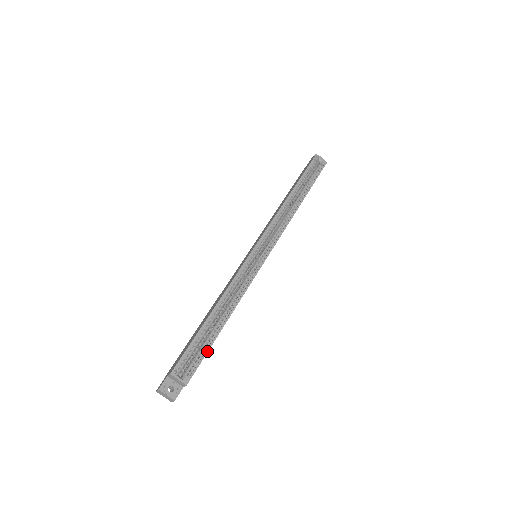
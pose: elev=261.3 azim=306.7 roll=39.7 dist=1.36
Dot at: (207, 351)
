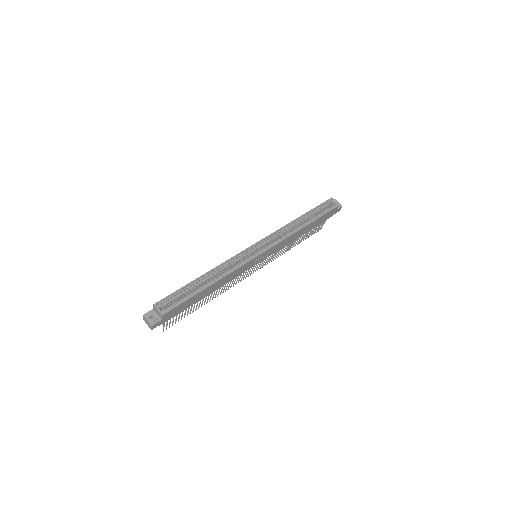
Dot at: (187, 299)
